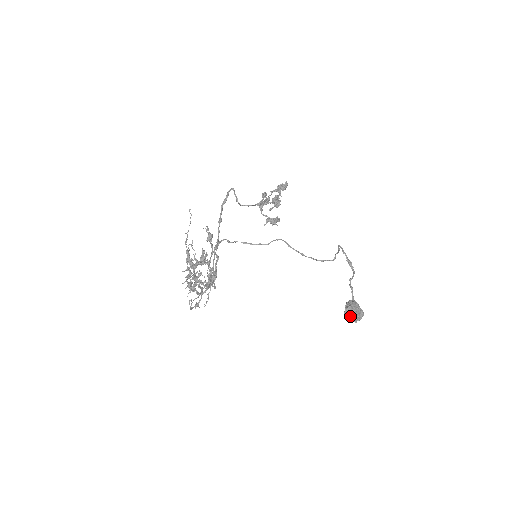
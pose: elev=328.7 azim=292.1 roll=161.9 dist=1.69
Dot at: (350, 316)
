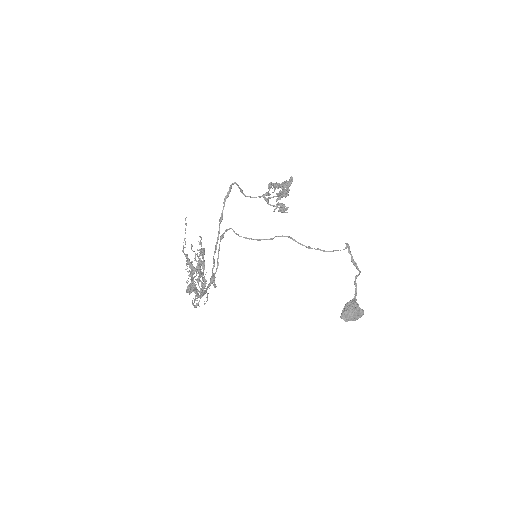
Dot at: (346, 319)
